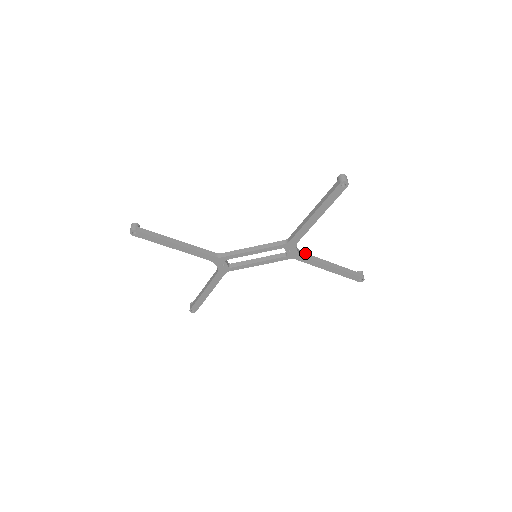
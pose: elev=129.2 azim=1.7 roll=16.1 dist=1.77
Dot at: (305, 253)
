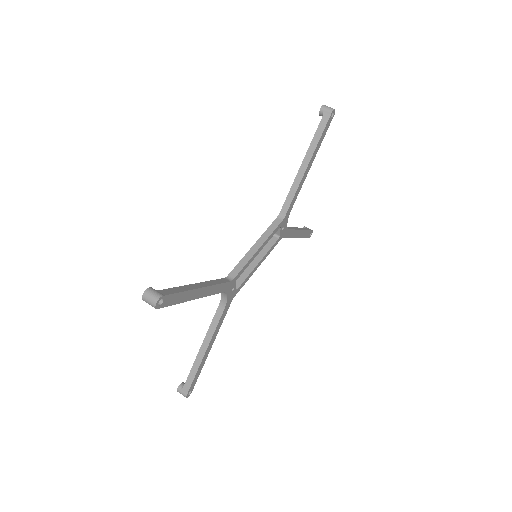
Dot at: occluded
